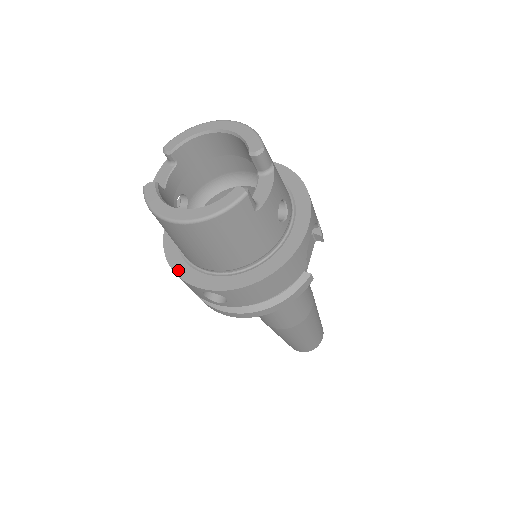
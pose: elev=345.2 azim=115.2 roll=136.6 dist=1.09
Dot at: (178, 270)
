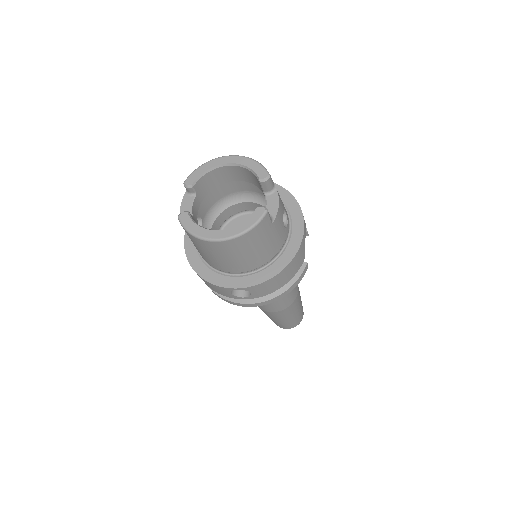
Dot at: (207, 277)
